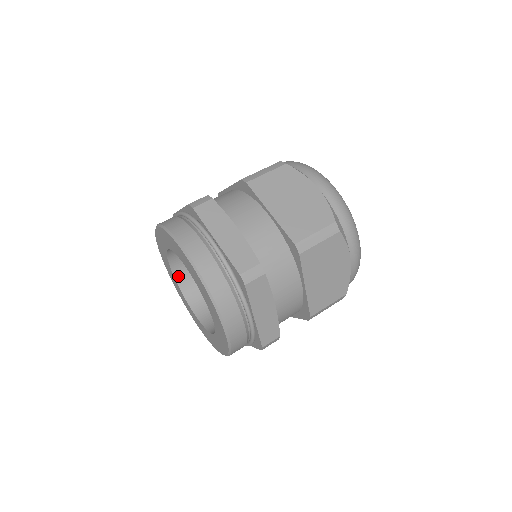
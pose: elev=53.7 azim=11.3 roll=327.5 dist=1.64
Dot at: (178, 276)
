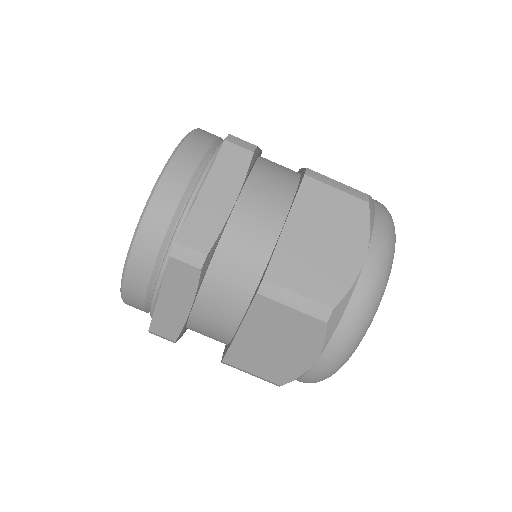
Dot at: occluded
